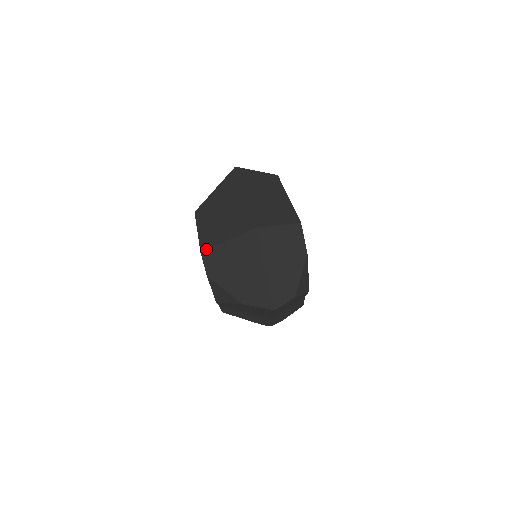
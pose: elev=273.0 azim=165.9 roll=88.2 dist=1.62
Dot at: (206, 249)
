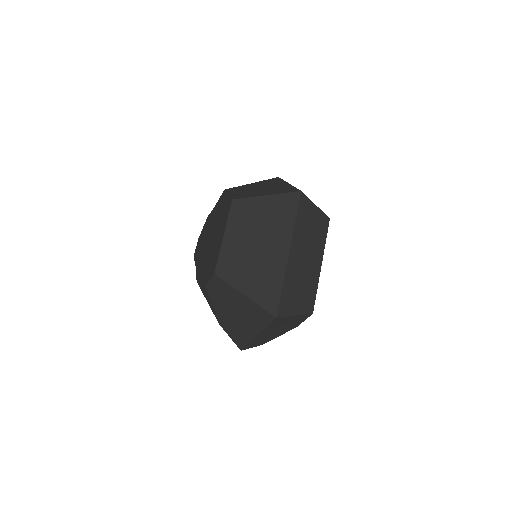
Dot at: (221, 278)
